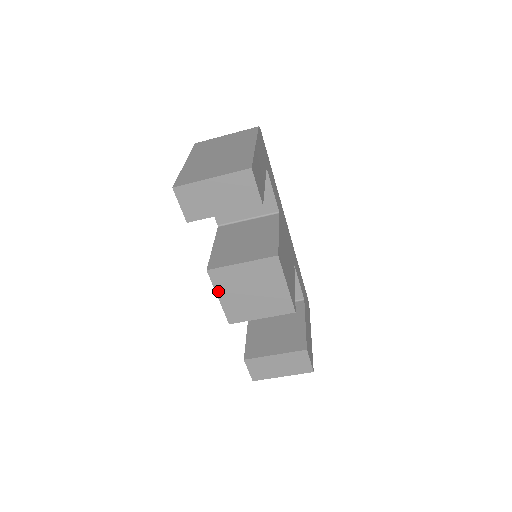
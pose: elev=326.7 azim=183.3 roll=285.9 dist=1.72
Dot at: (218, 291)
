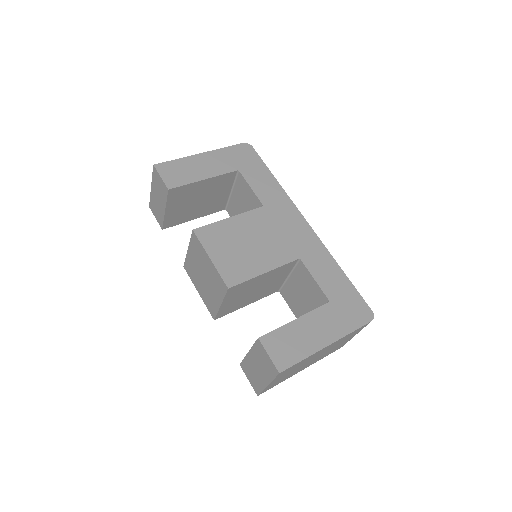
Dot at: (195, 285)
